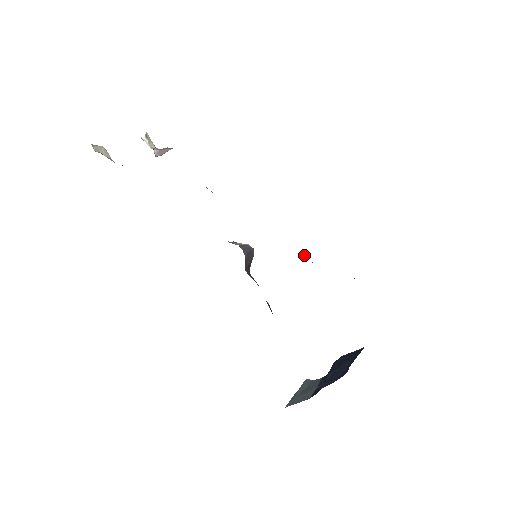
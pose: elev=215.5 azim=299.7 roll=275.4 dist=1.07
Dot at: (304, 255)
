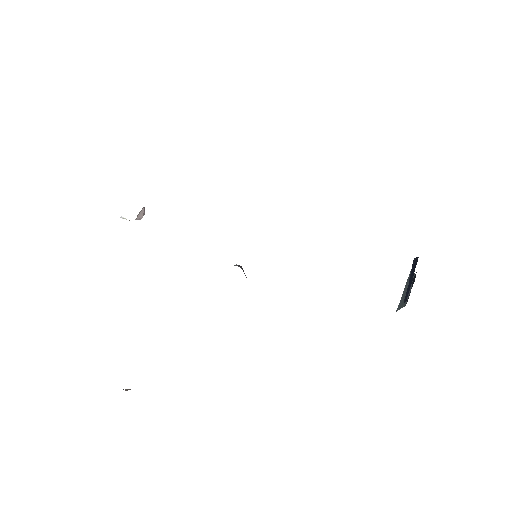
Dot at: occluded
